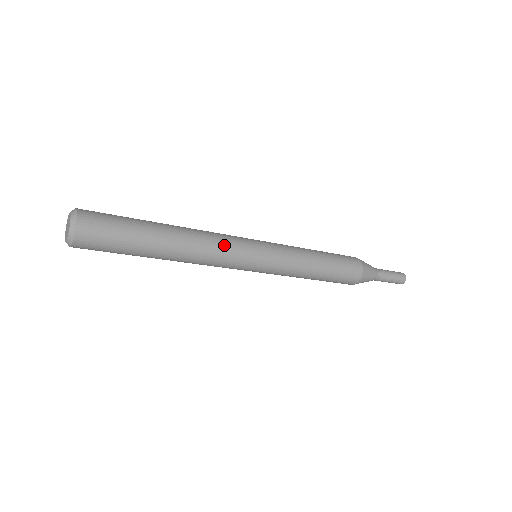
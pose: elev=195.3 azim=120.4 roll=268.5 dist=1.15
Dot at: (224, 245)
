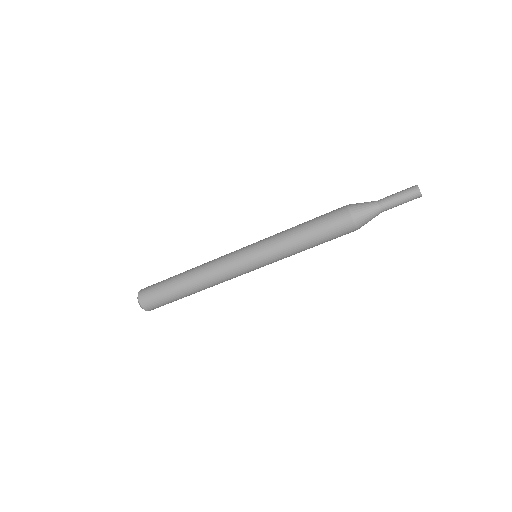
Dot at: occluded
